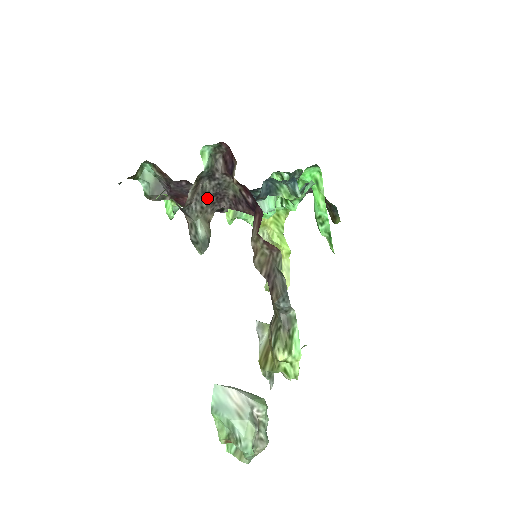
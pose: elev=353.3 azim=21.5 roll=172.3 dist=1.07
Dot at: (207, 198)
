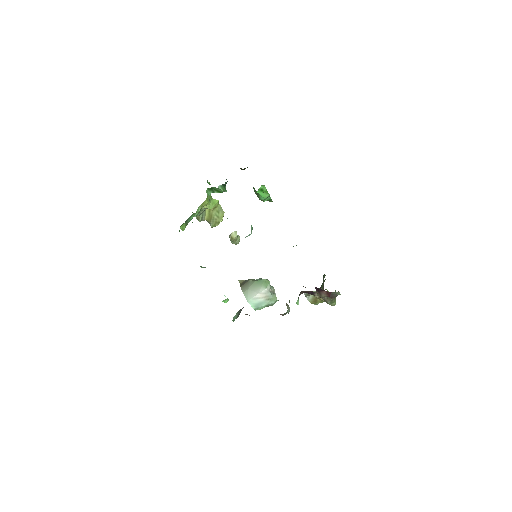
Dot at: (289, 302)
